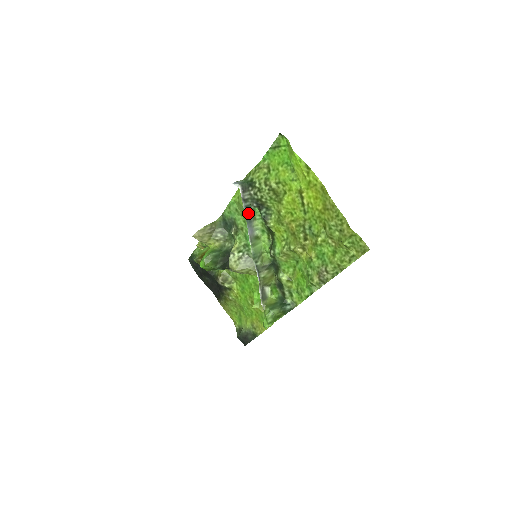
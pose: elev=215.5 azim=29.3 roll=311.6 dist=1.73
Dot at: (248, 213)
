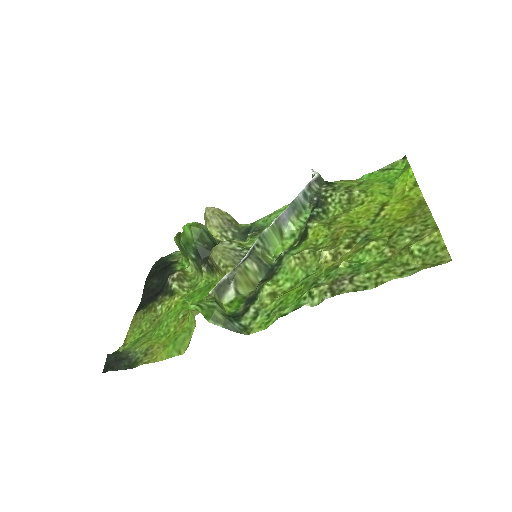
Dot at: (300, 201)
